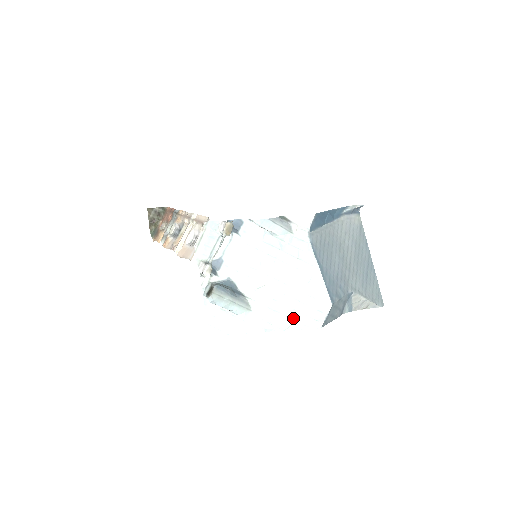
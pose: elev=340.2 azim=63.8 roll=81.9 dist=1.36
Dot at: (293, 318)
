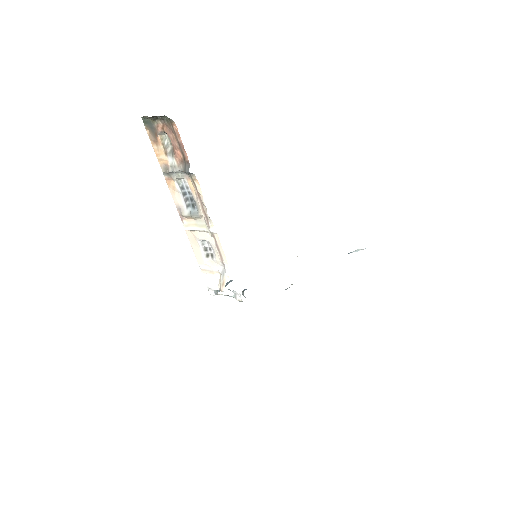
Dot at: occluded
